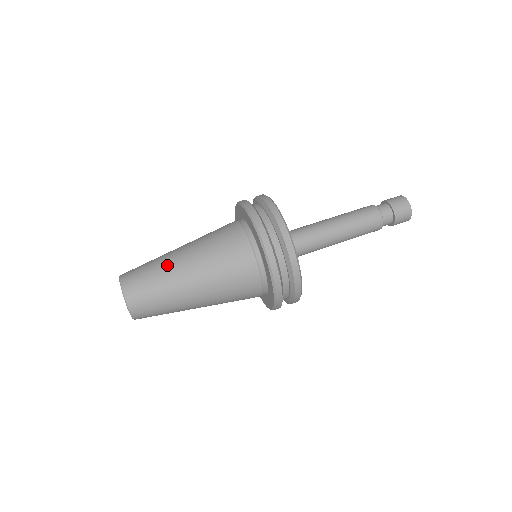
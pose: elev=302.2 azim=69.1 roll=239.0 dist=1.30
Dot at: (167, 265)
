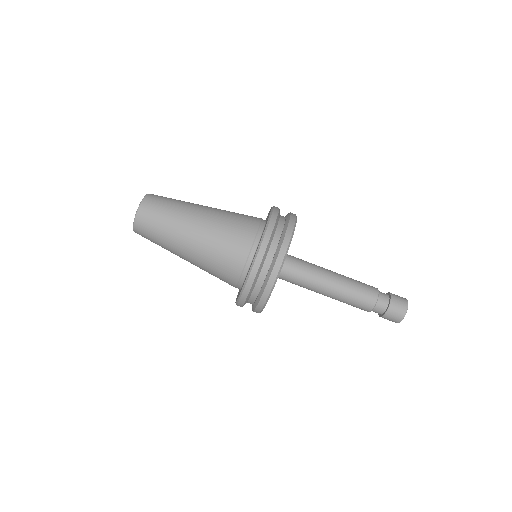
Dot at: (185, 208)
